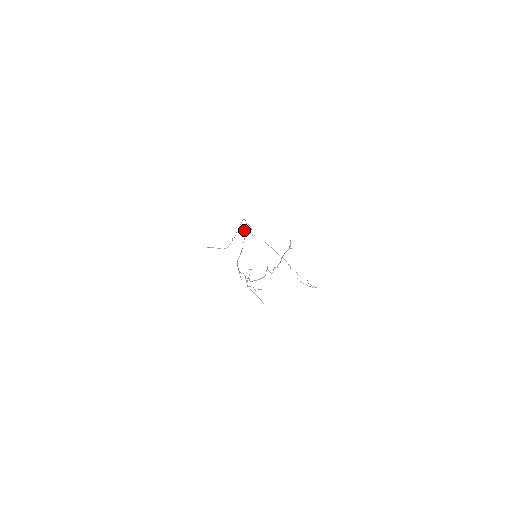
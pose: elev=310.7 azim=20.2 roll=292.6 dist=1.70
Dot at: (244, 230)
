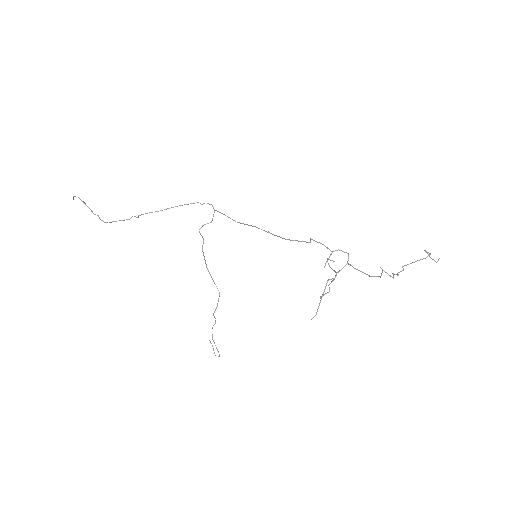
Dot at: occluded
